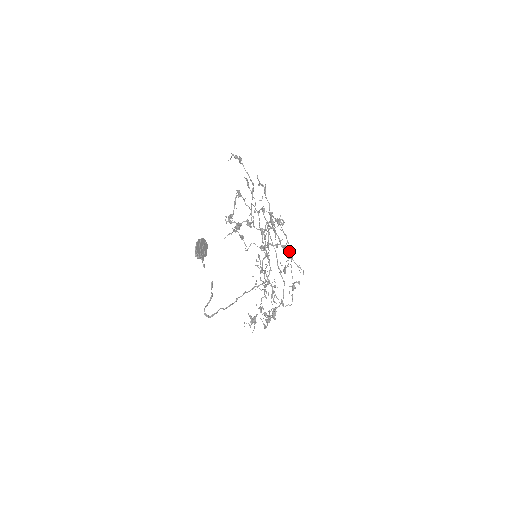
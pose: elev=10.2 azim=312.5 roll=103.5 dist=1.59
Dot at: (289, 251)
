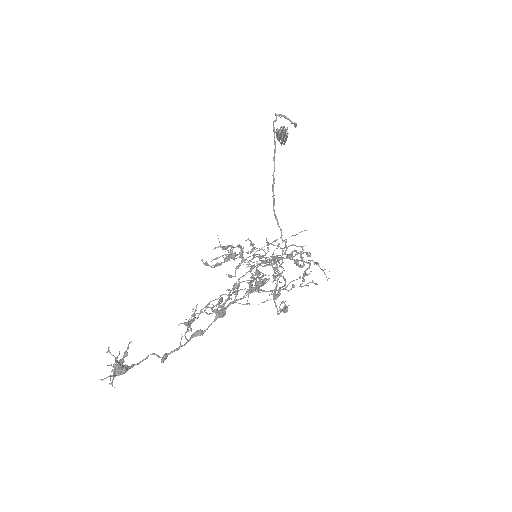
Dot at: (303, 275)
